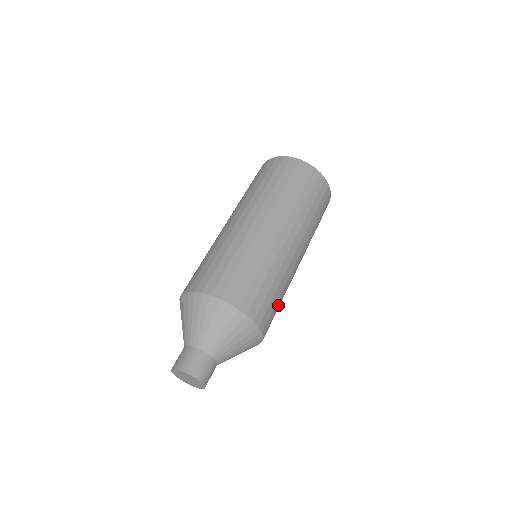
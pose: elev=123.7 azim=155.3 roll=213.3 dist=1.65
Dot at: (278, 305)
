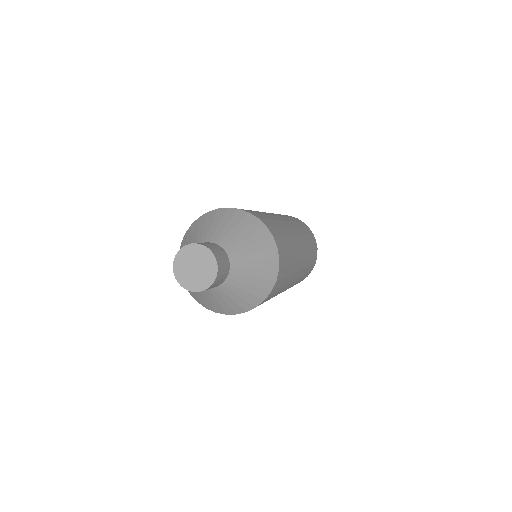
Dot at: (270, 220)
